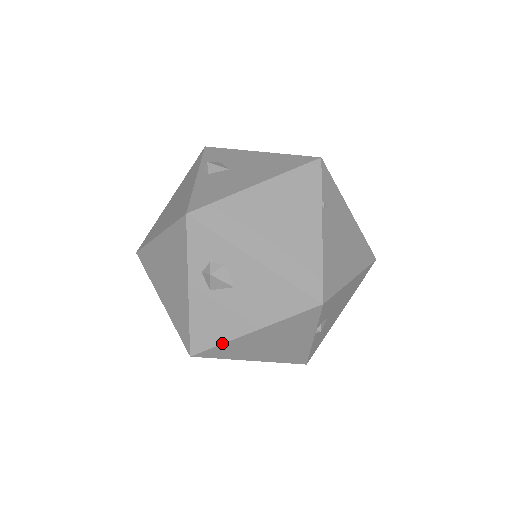
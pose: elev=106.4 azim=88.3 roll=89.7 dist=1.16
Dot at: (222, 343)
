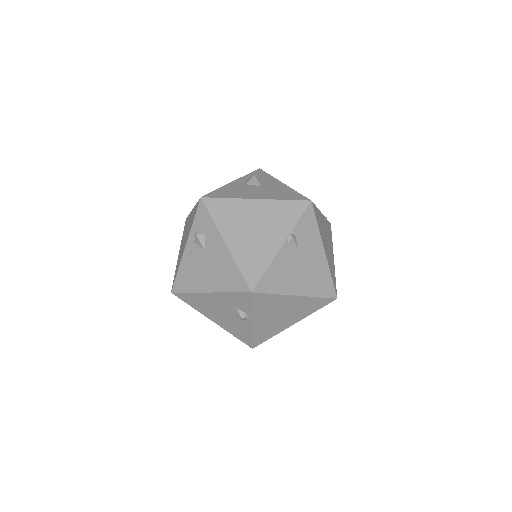
Dot at: (230, 198)
